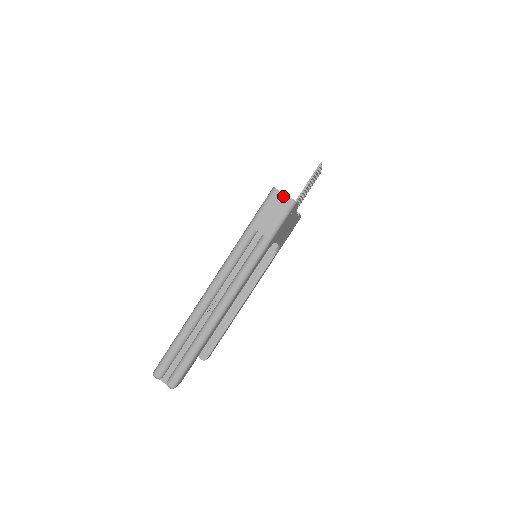
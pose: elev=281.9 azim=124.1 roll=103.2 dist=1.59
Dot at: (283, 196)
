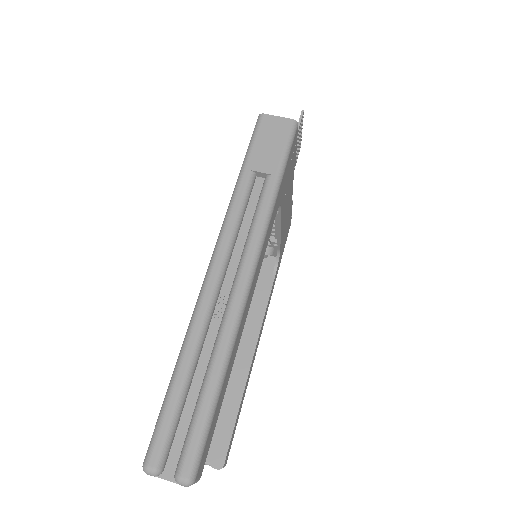
Dot at: (277, 119)
